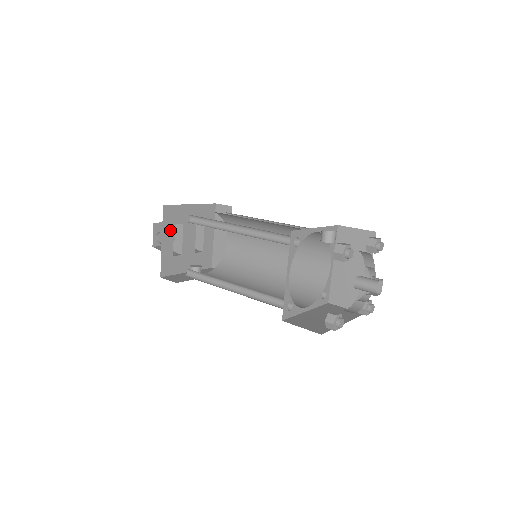
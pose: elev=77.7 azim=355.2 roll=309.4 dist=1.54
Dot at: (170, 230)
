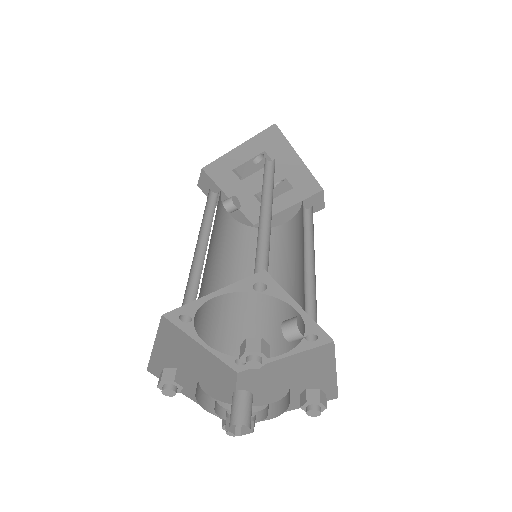
Dot at: (256, 149)
